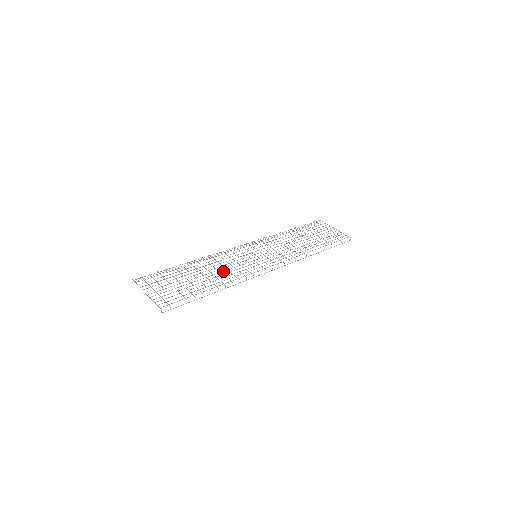
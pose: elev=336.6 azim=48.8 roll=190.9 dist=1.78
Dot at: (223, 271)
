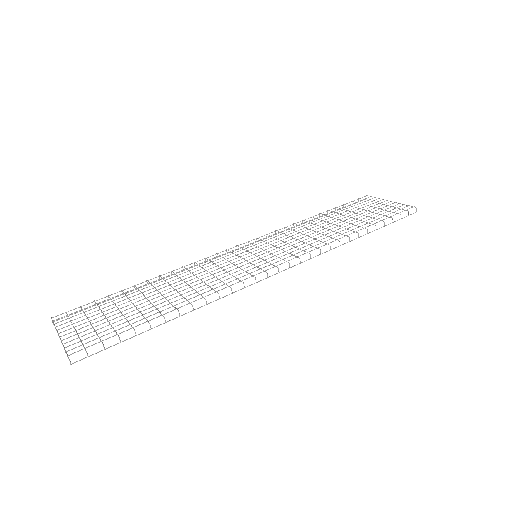
Dot at: occluded
